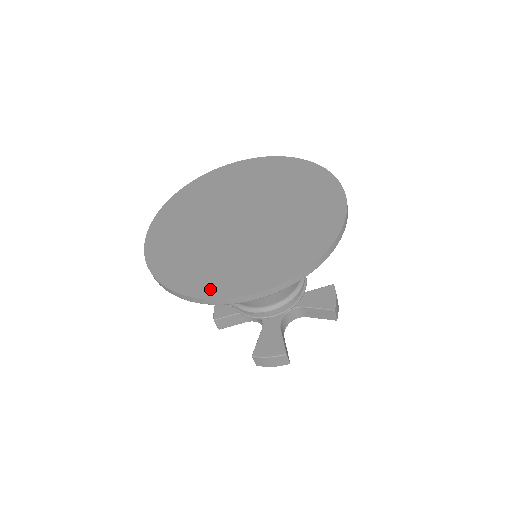
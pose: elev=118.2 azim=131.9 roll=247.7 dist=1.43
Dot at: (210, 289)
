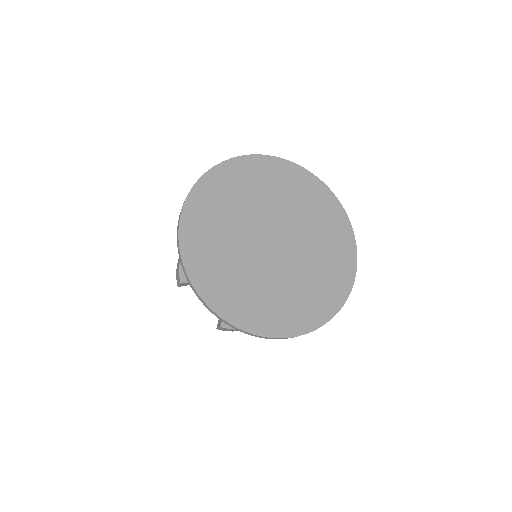
Dot at: (260, 325)
